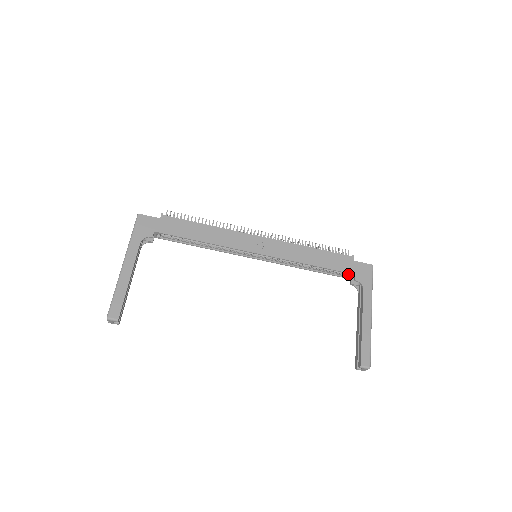
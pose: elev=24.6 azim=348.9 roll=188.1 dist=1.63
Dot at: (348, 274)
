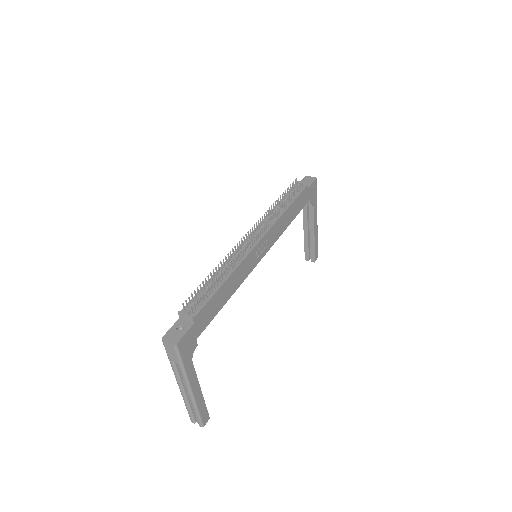
Dot at: occluded
